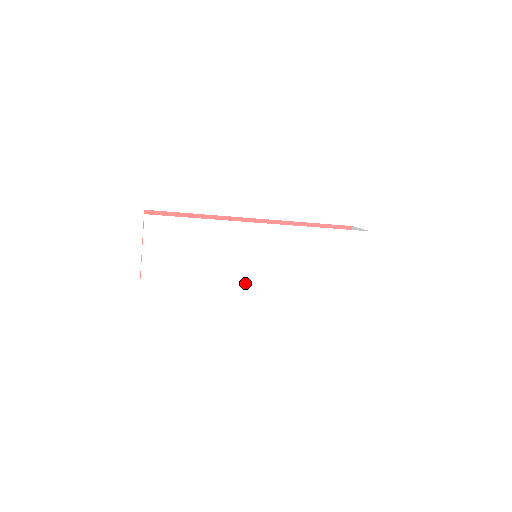
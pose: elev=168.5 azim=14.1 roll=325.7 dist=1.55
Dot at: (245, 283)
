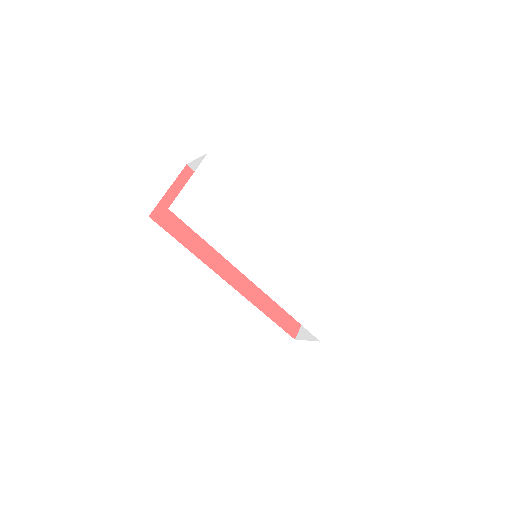
Dot at: (249, 264)
